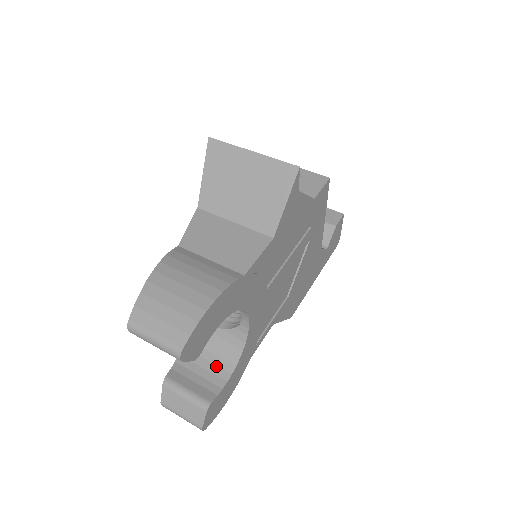
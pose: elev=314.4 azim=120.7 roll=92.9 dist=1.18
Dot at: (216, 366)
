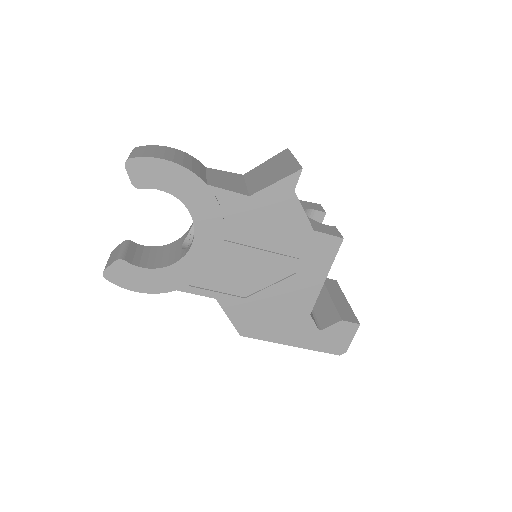
Dot at: (154, 261)
